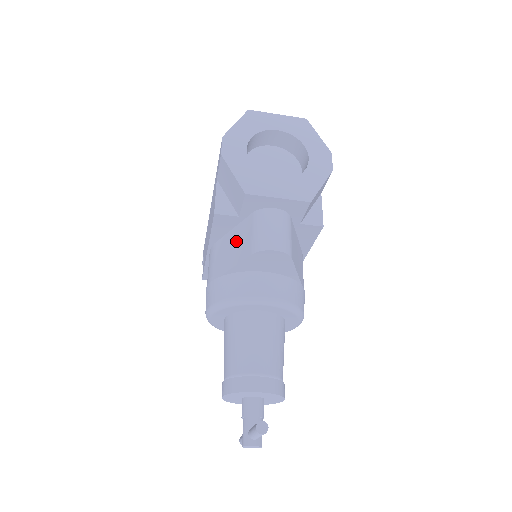
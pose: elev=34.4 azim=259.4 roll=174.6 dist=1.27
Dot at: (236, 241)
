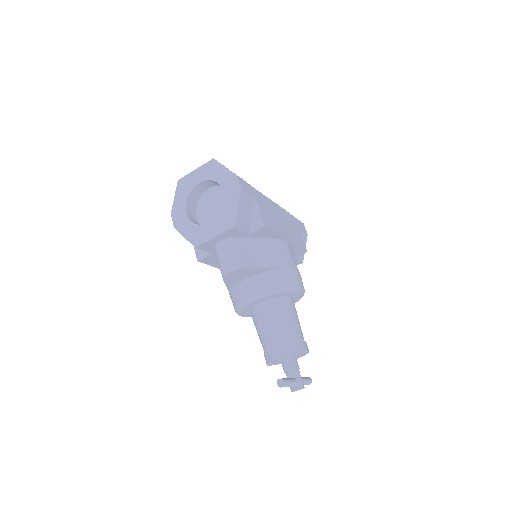
Dot at: occluded
